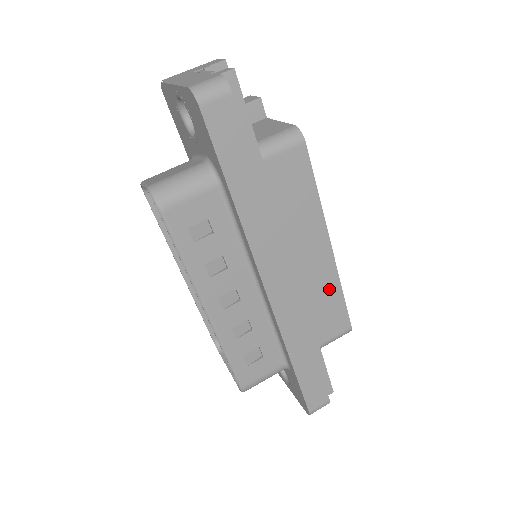
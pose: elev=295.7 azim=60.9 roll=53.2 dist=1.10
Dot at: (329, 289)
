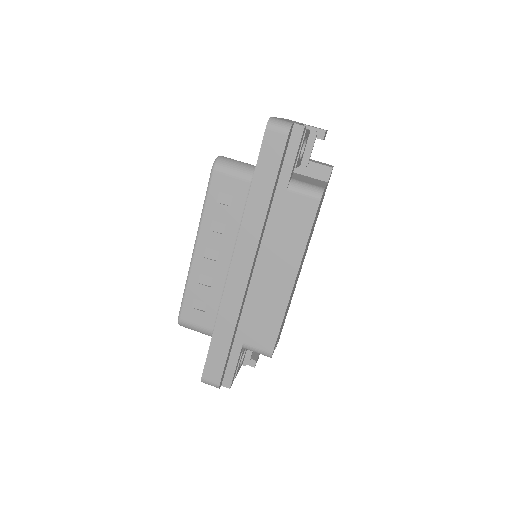
Dot at: (275, 310)
